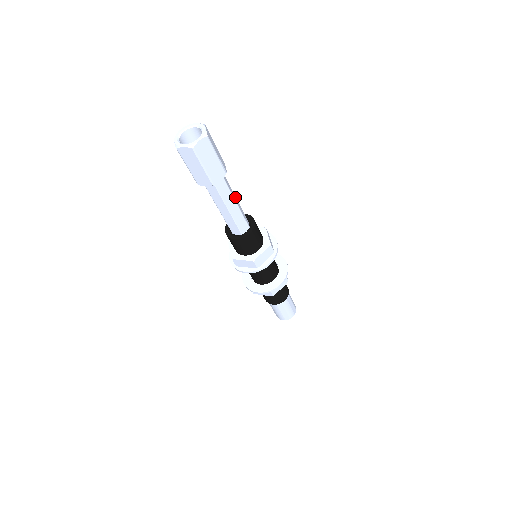
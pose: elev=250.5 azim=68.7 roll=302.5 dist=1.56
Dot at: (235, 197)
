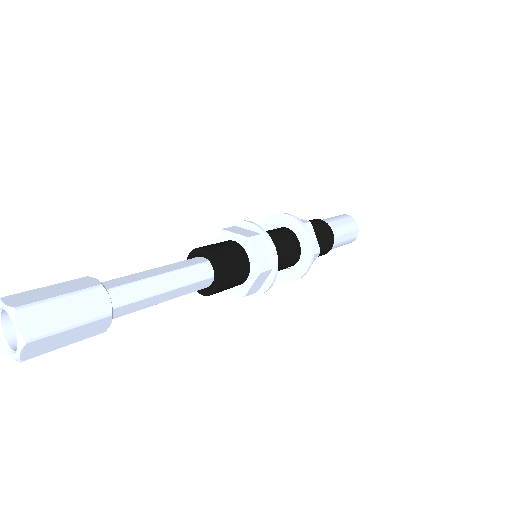
Dot at: (162, 279)
